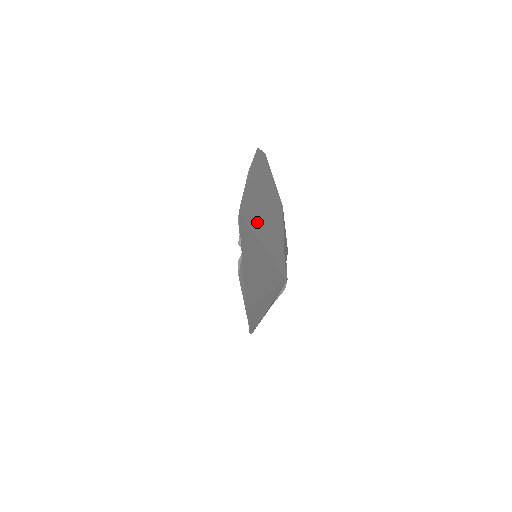
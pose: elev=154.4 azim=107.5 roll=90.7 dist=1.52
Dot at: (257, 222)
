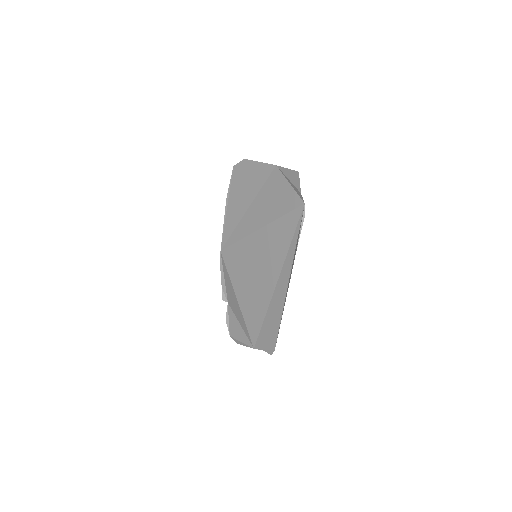
Dot at: (250, 220)
